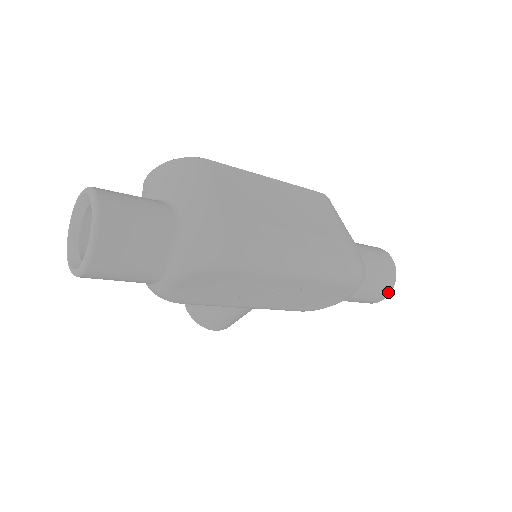
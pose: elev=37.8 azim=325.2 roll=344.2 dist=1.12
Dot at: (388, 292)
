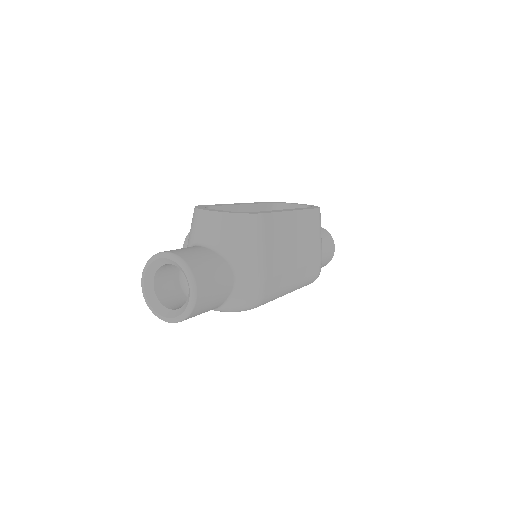
Dot at: occluded
